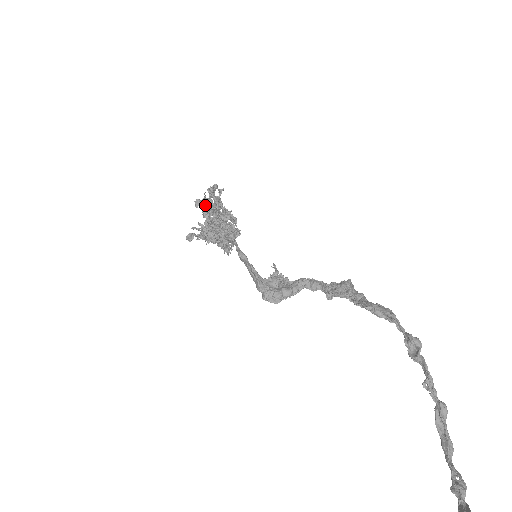
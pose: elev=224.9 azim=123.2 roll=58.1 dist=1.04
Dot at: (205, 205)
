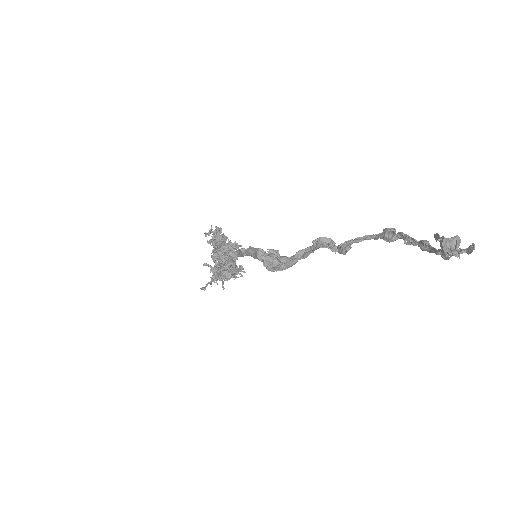
Dot at: (212, 238)
